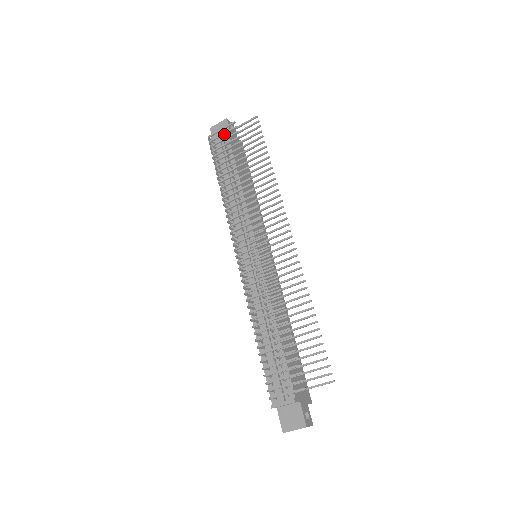
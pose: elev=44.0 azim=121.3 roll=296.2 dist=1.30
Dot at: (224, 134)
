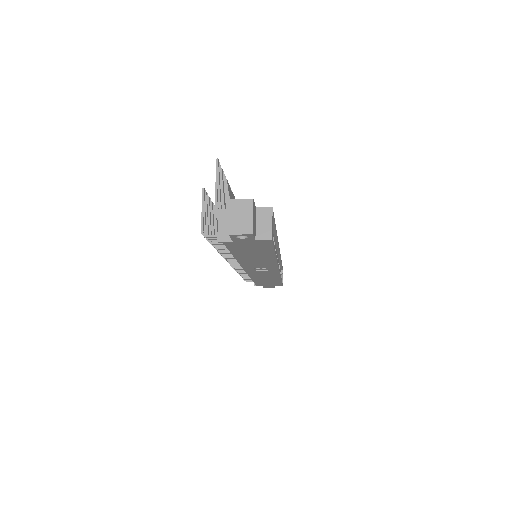
Dot at: occluded
